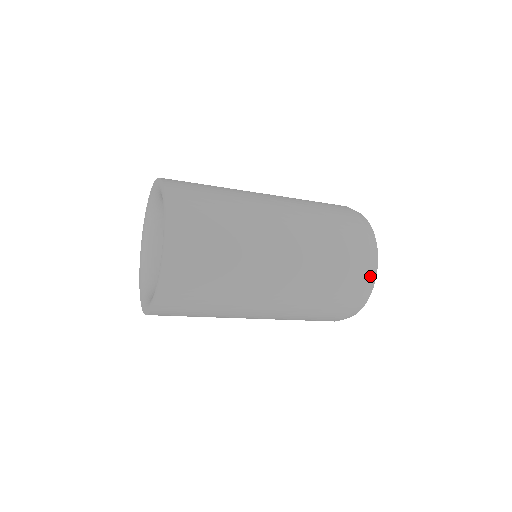
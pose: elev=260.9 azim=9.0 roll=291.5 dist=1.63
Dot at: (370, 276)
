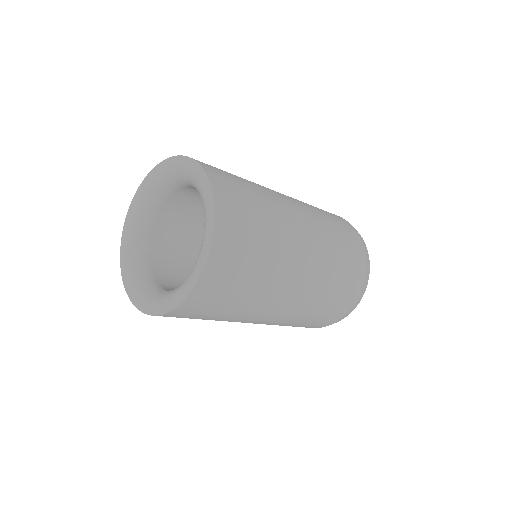
Dot at: (366, 254)
